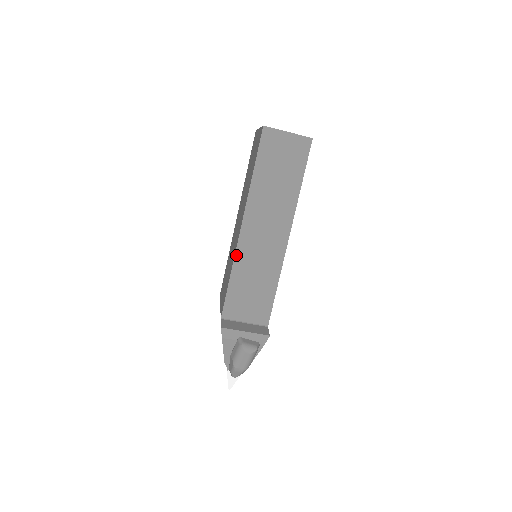
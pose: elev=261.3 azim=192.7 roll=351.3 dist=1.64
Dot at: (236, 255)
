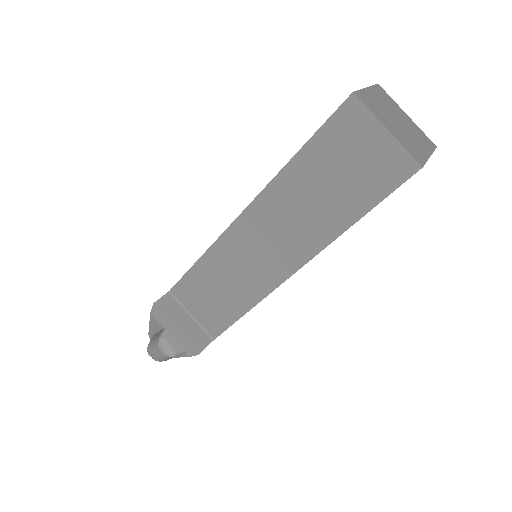
Dot at: (217, 242)
